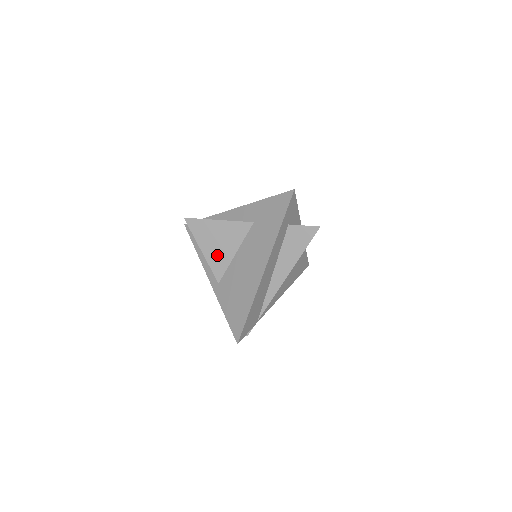
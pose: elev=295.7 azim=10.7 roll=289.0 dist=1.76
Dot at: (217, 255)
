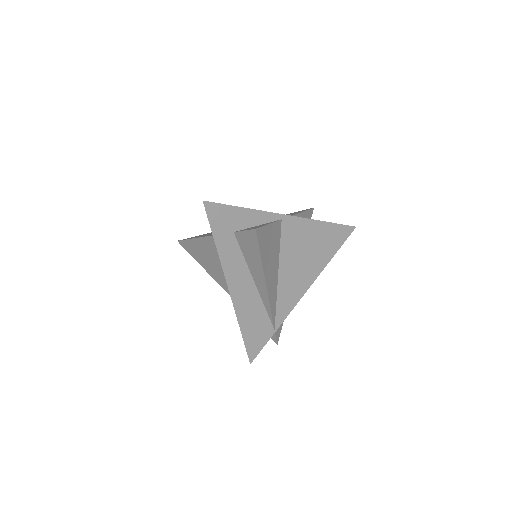
Dot at: (213, 271)
